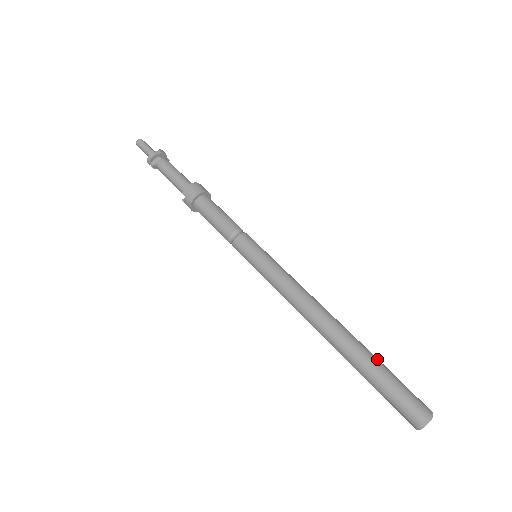
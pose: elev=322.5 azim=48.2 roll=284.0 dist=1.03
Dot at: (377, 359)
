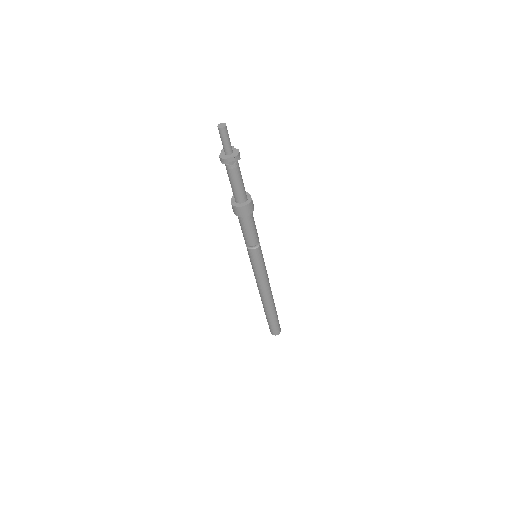
Dot at: (275, 316)
